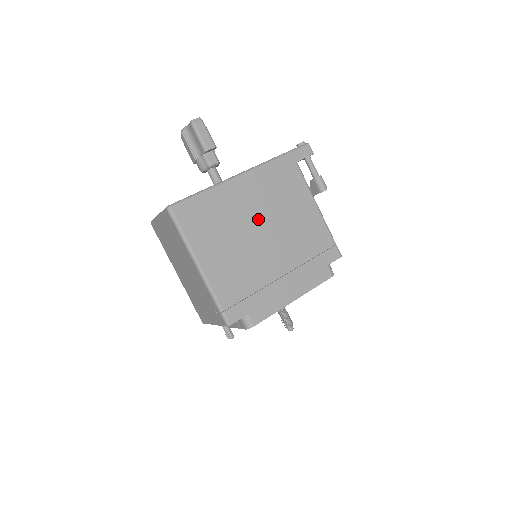
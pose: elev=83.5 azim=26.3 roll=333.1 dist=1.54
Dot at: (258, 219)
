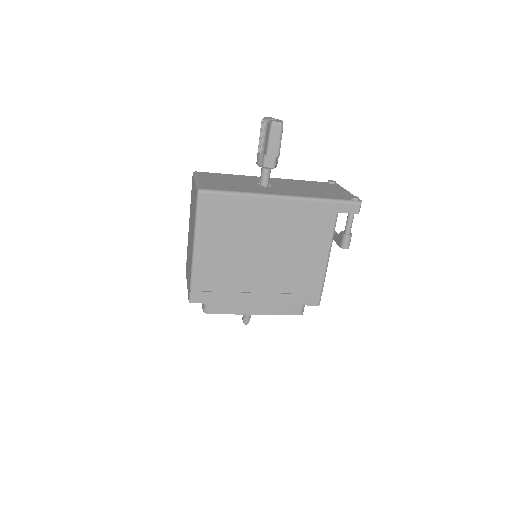
Dot at: (269, 240)
